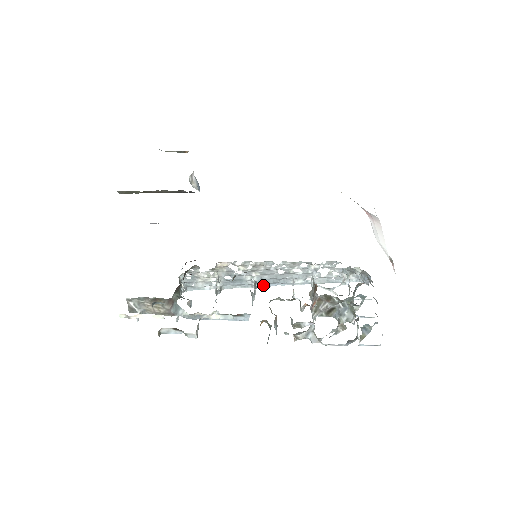
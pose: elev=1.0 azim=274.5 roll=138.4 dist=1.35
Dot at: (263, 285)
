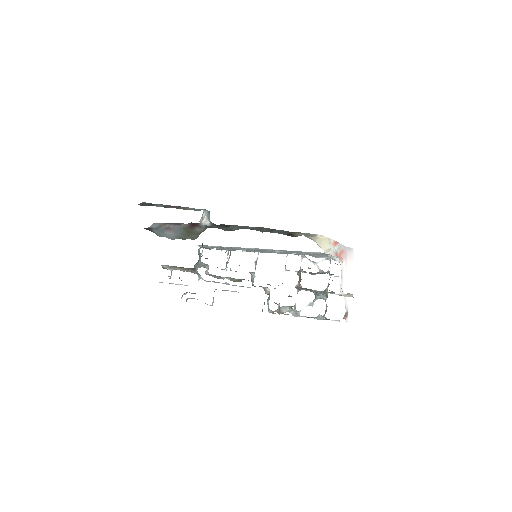
Dot at: occluded
